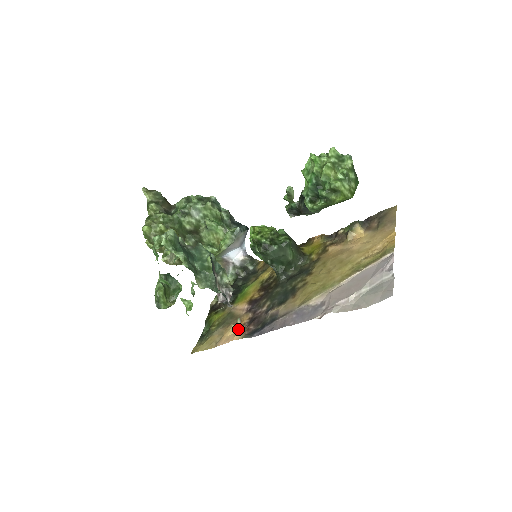
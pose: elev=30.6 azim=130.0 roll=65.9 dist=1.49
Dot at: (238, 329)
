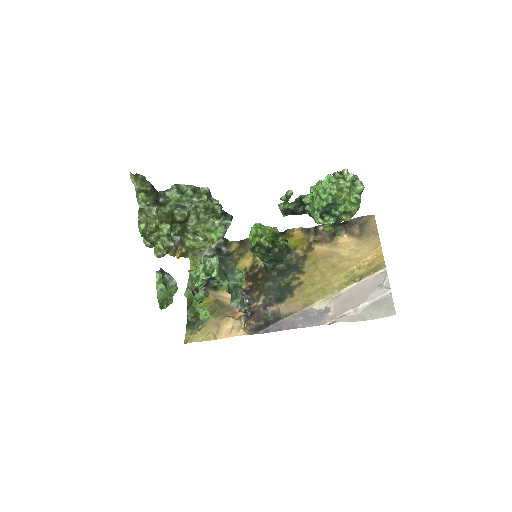
Dot at: (242, 326)
